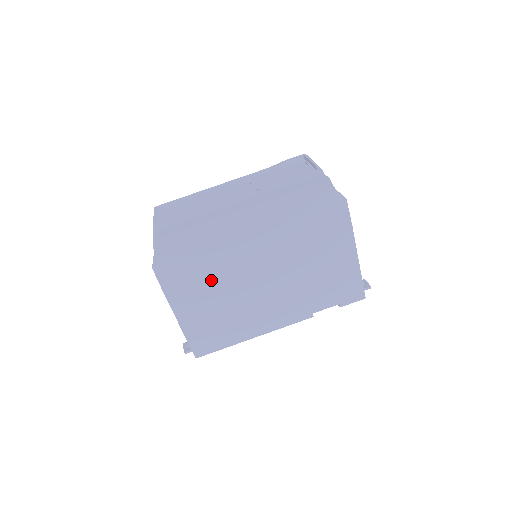
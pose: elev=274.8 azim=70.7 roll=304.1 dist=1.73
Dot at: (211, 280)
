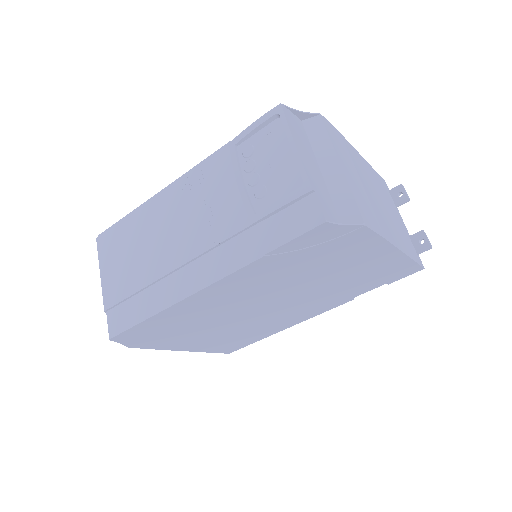
Dot at: (205, 328)
